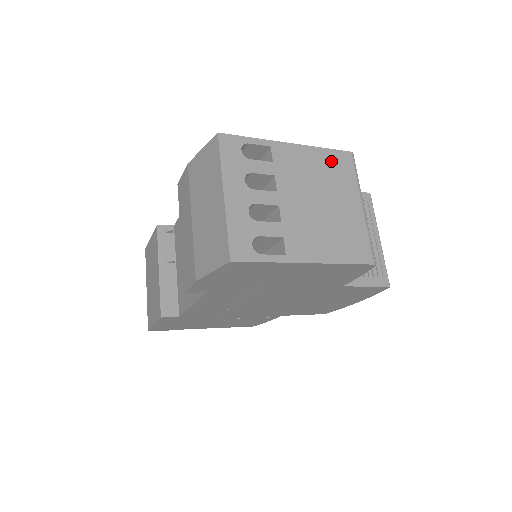
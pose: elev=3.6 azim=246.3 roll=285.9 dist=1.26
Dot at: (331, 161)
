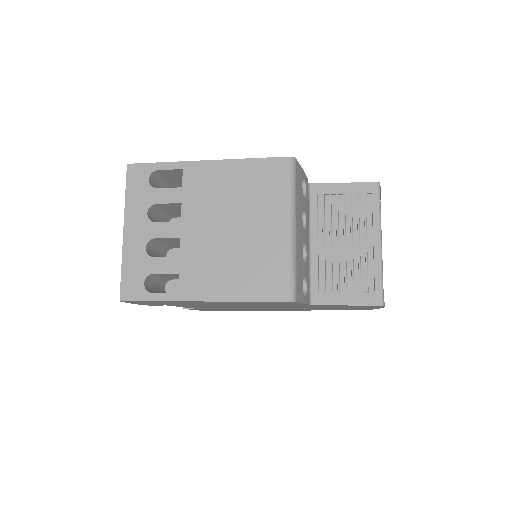
Dot at: (257, 174)
